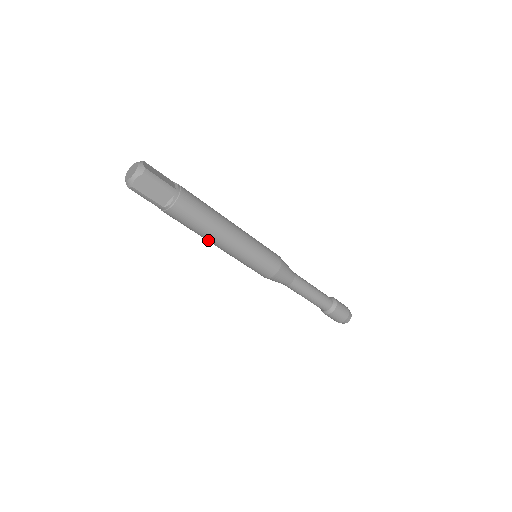
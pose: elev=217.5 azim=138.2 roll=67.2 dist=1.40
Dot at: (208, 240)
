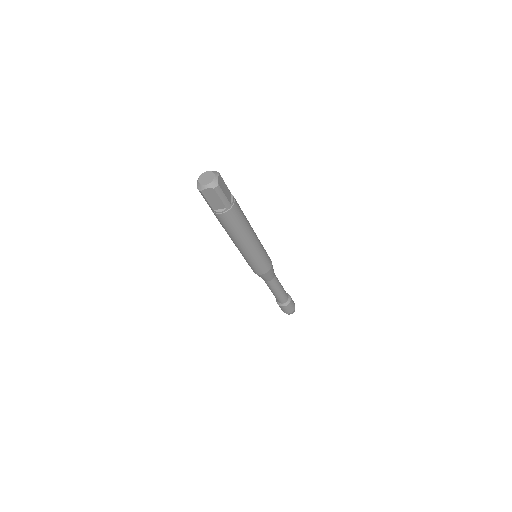
Dot at: (230, 237)
